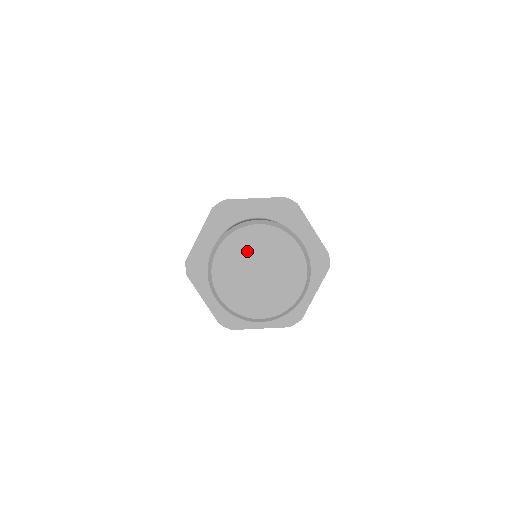
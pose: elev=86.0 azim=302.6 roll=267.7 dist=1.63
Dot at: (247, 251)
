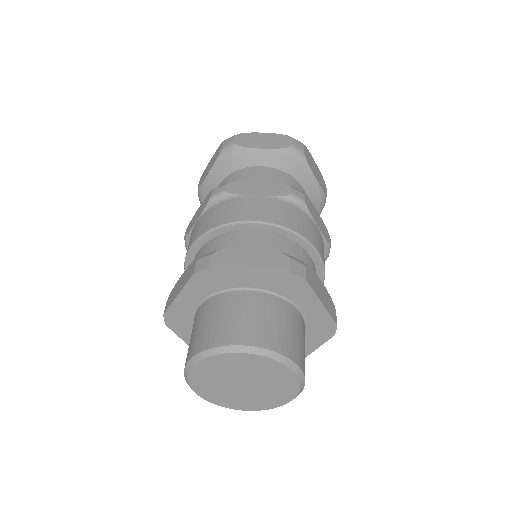
Dot at: (230, 370)
